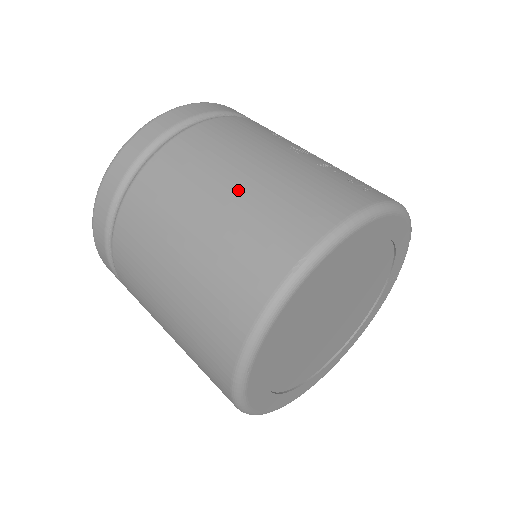
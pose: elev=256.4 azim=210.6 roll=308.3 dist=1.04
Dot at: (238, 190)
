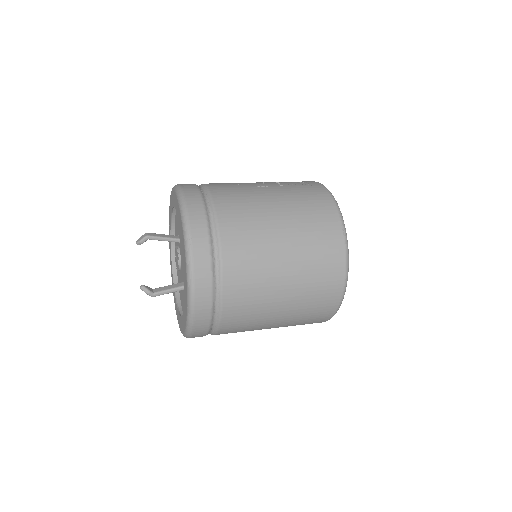
Dot at: (286, 221)
